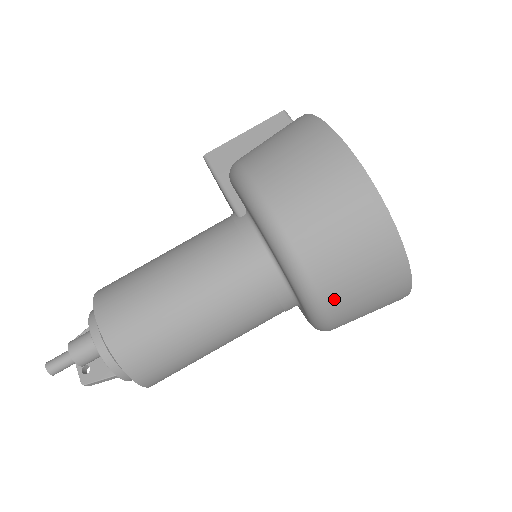
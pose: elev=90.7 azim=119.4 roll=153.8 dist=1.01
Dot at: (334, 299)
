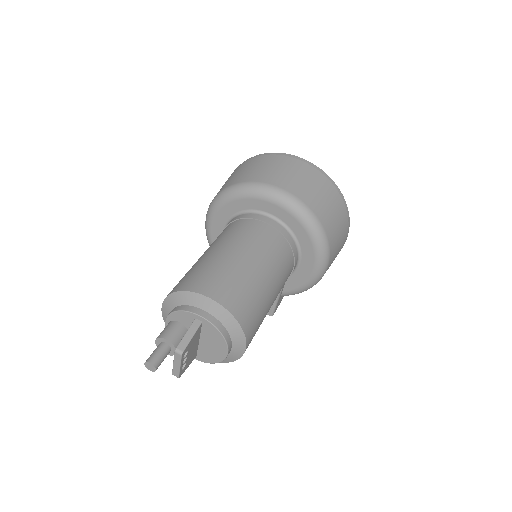
Dot at: (253, 178)
